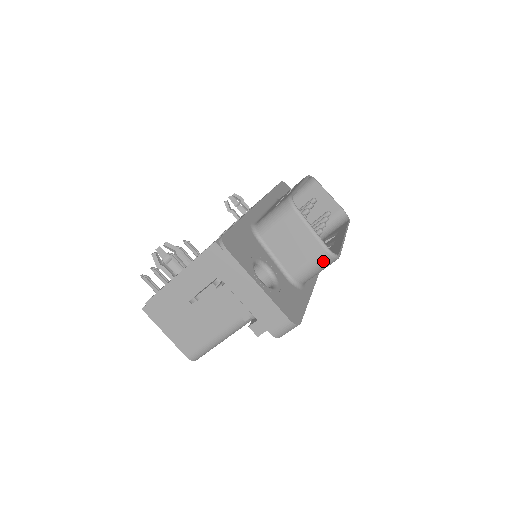
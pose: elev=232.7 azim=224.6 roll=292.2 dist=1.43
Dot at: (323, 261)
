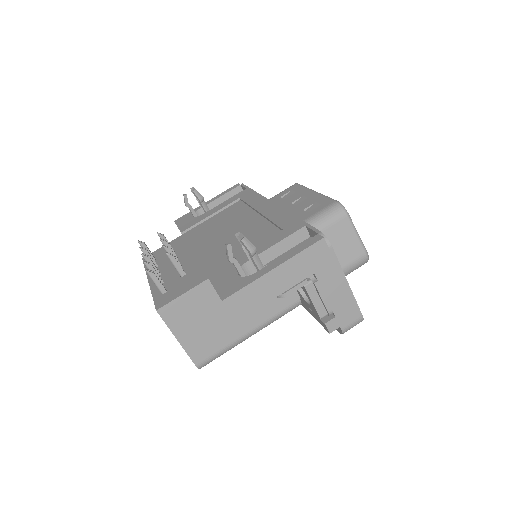
Dot at: (360, 264)
